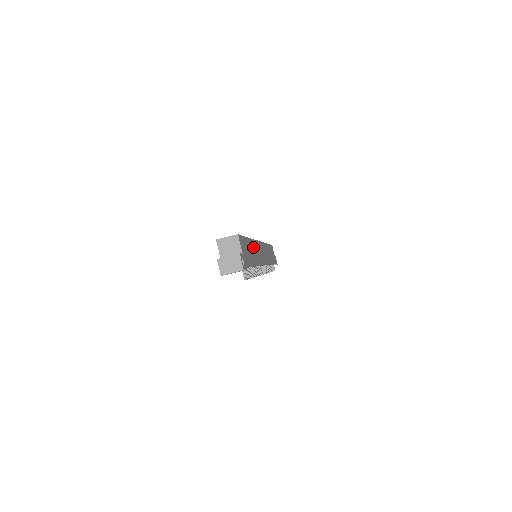
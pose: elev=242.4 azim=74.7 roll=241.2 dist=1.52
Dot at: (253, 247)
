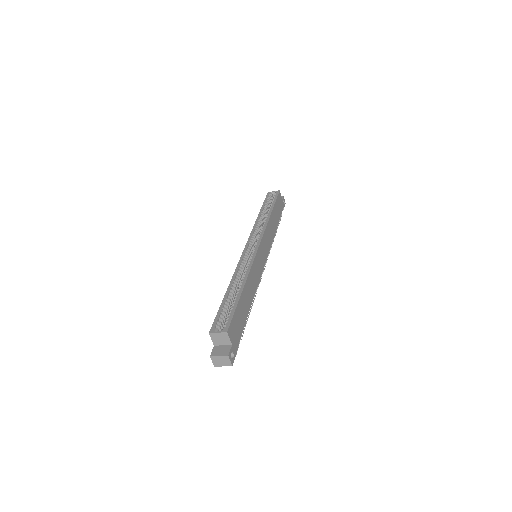
Dot at: (248, 288)
